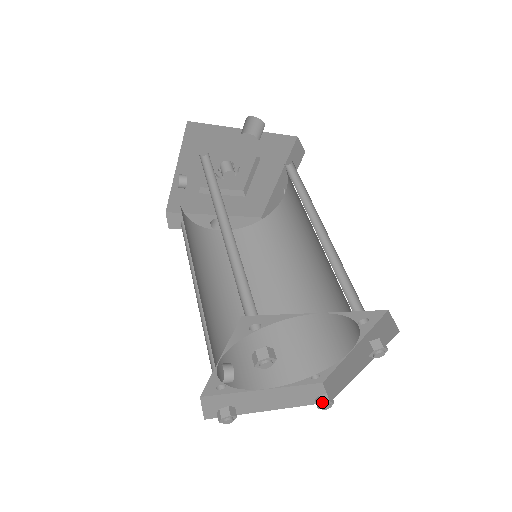
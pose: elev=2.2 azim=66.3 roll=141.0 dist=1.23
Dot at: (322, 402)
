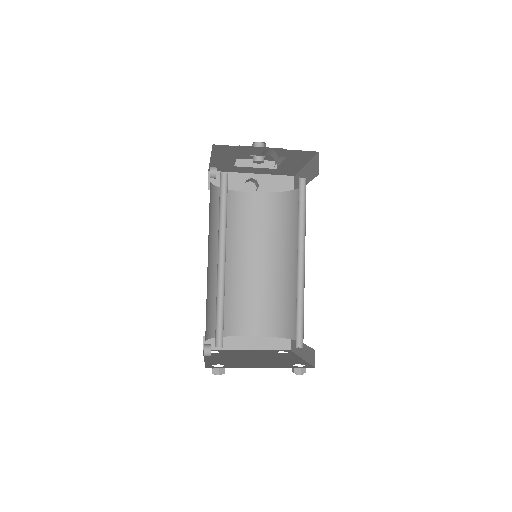
Dot at: occluded
